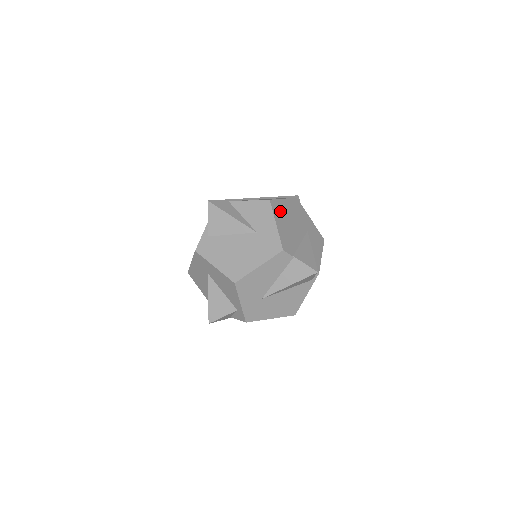
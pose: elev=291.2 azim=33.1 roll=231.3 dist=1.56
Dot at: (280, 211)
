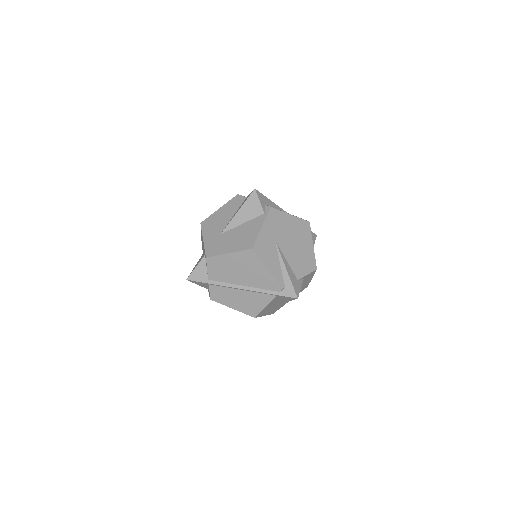
Dot at: occluded
